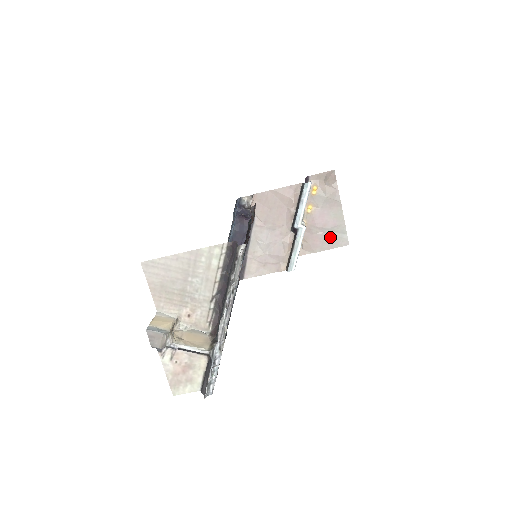
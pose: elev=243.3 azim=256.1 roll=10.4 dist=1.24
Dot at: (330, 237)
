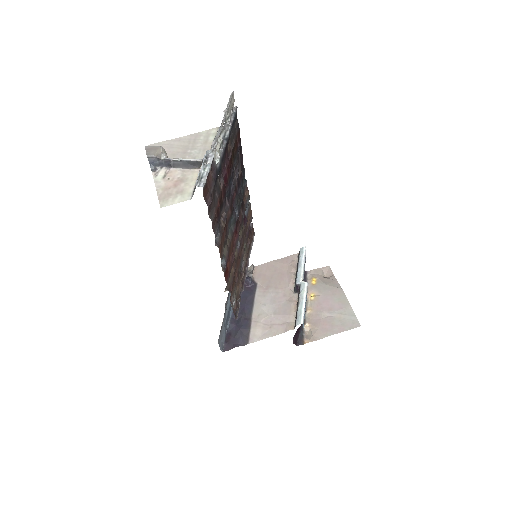
Dot at: (339, 320)
